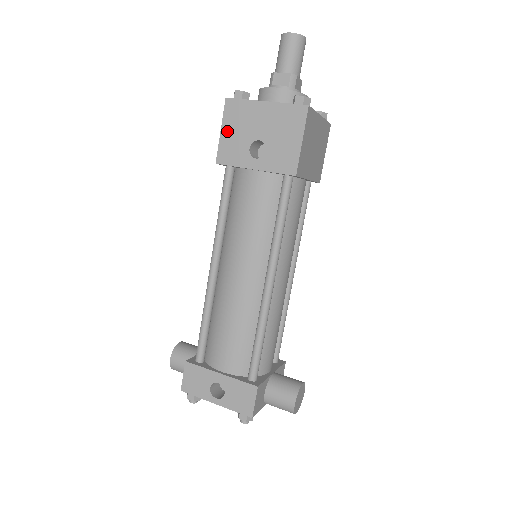
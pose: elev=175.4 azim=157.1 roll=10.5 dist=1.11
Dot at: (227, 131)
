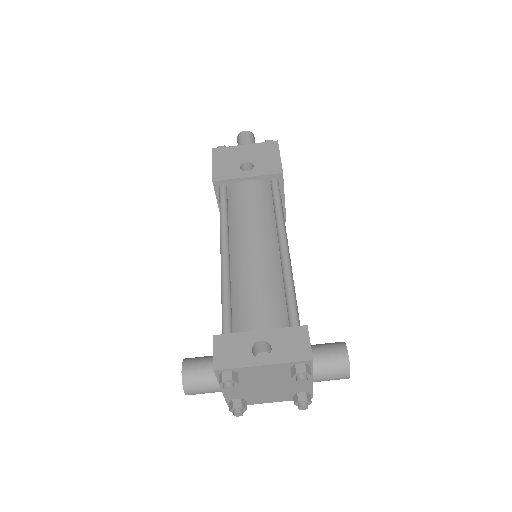
Dot at: (218, 163)
